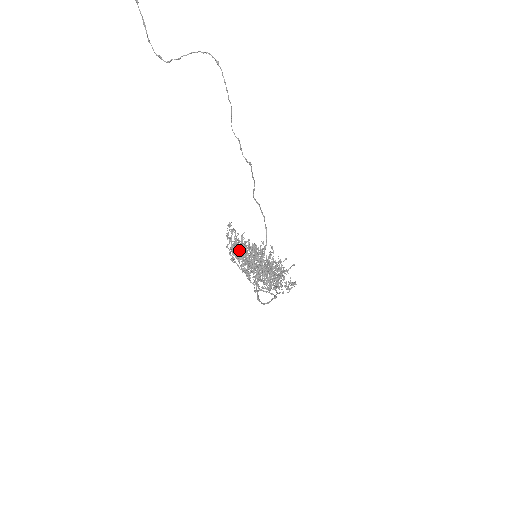
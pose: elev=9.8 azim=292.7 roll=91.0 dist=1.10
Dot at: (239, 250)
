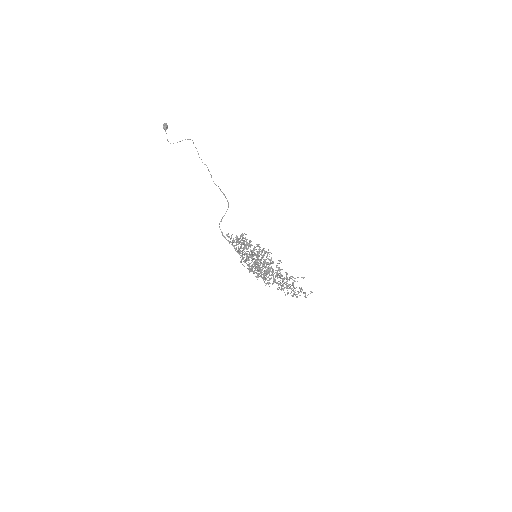
Dot at: occluded
